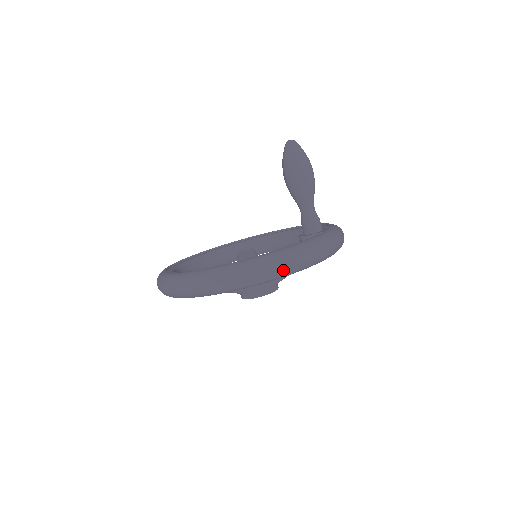
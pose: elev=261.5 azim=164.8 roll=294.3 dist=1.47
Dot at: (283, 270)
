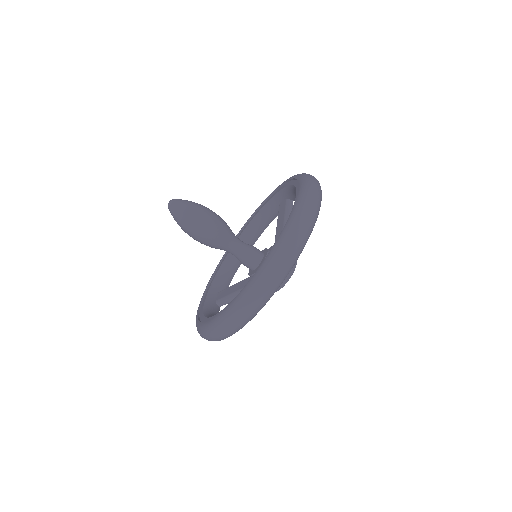
Dot at: (224, 337)
